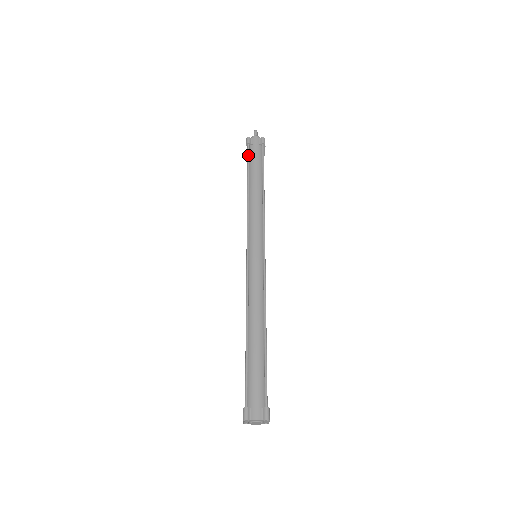
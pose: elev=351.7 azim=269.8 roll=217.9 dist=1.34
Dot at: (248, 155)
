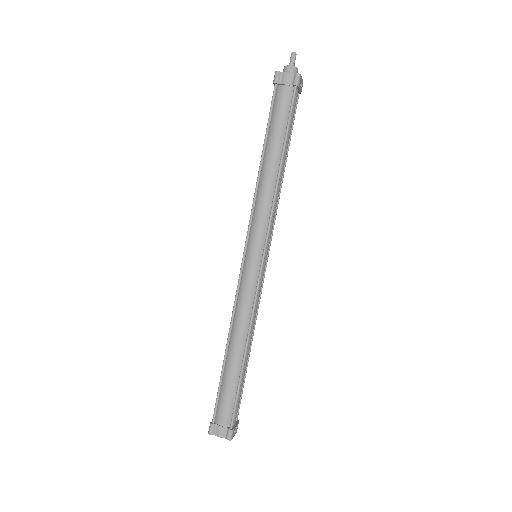
Dot at: (271, 104)
